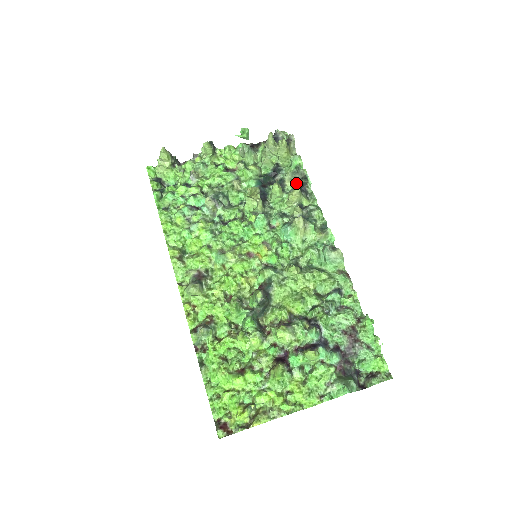
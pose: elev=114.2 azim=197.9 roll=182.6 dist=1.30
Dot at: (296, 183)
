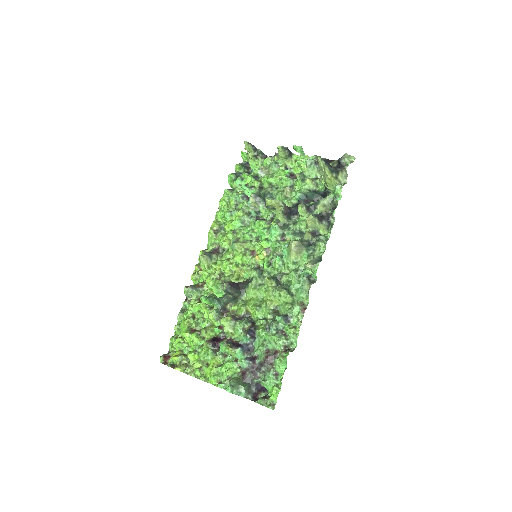
Dot at: (324, 210)
